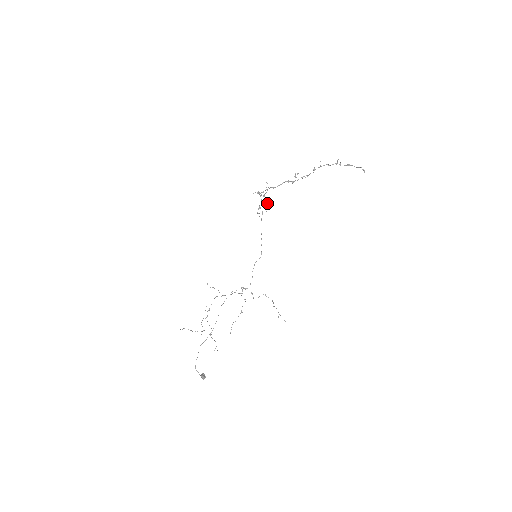
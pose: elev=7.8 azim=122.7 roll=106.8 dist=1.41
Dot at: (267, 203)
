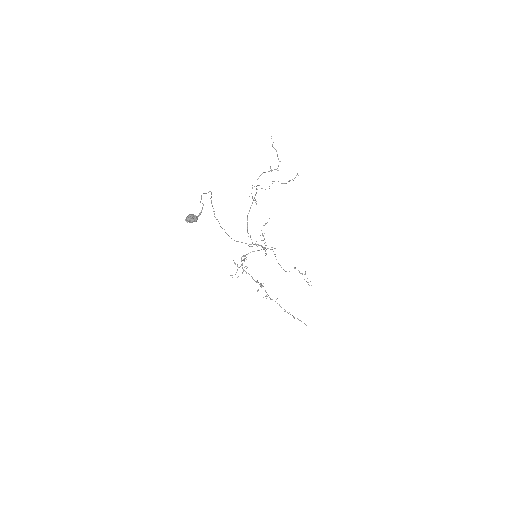
Dot at: occluded
